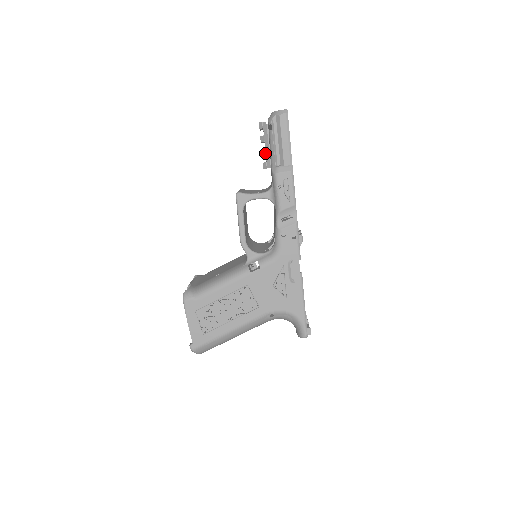
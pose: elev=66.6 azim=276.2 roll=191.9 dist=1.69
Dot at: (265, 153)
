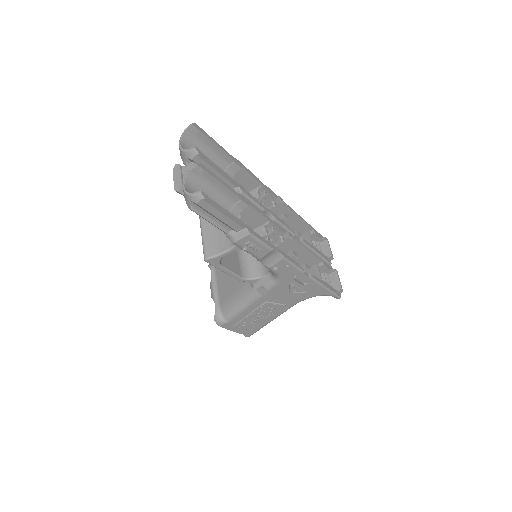
Dot at: occluded
